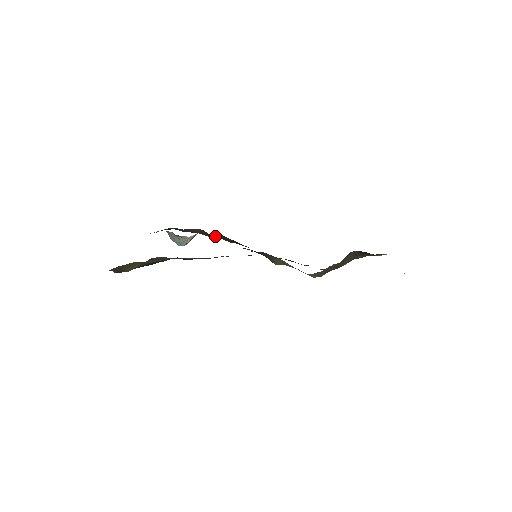
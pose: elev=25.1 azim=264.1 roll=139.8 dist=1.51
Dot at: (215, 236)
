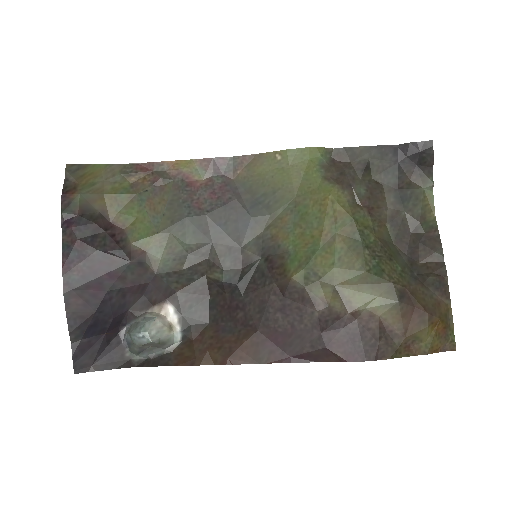
Dot at: (201, 346)
